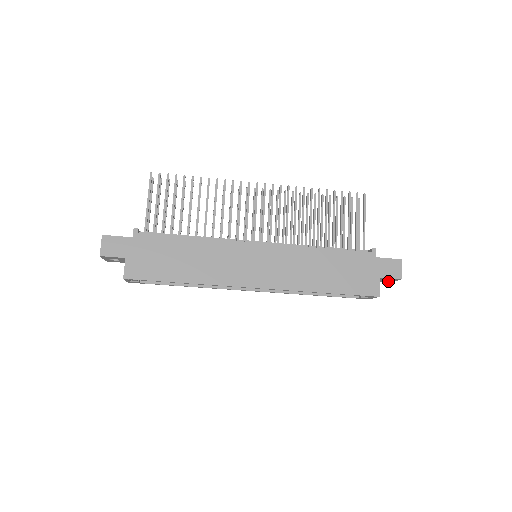
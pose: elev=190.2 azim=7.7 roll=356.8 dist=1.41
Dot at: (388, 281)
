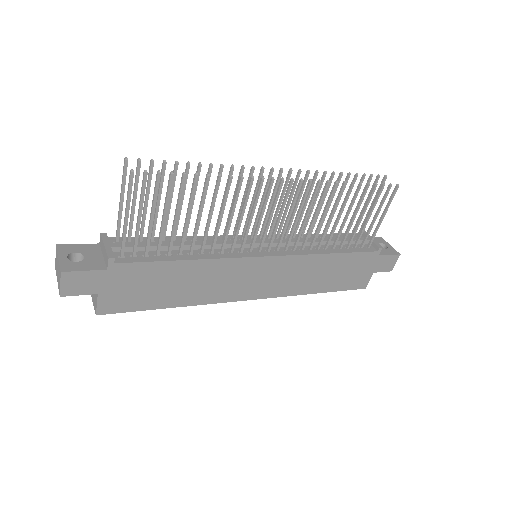
Dot at: occluded
